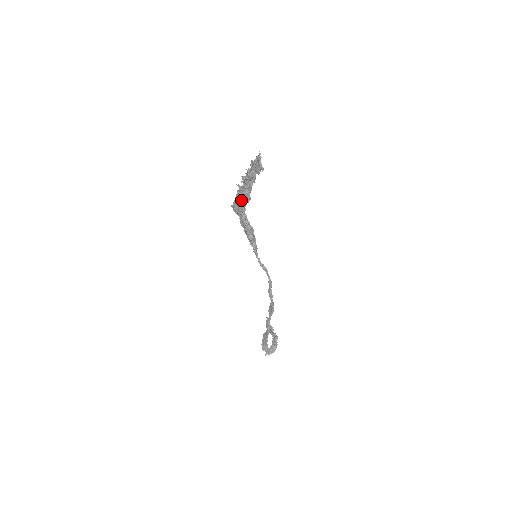
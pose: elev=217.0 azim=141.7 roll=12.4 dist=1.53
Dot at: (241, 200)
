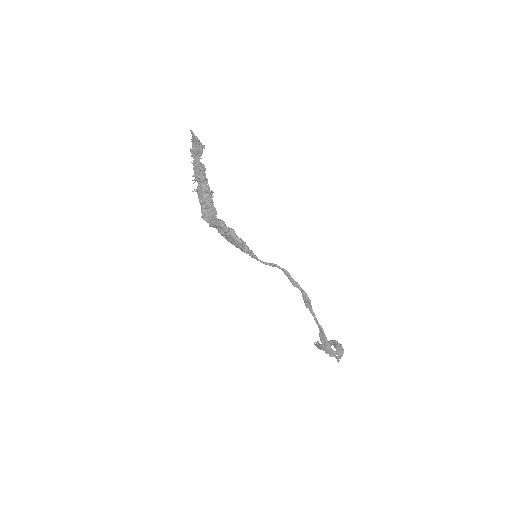
Dot at: (206, 201)
